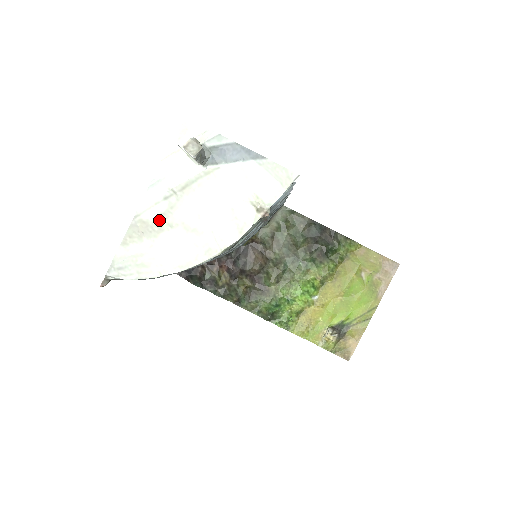
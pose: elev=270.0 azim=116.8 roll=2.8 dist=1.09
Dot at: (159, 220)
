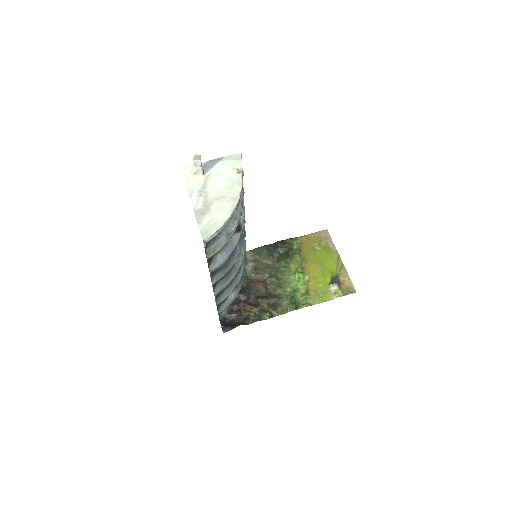
Dot at: (205, 205)
